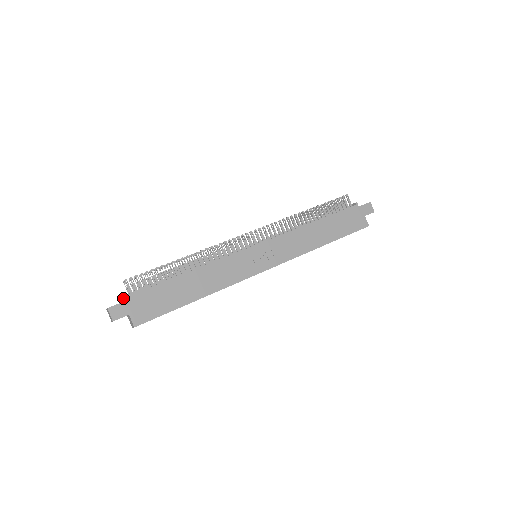
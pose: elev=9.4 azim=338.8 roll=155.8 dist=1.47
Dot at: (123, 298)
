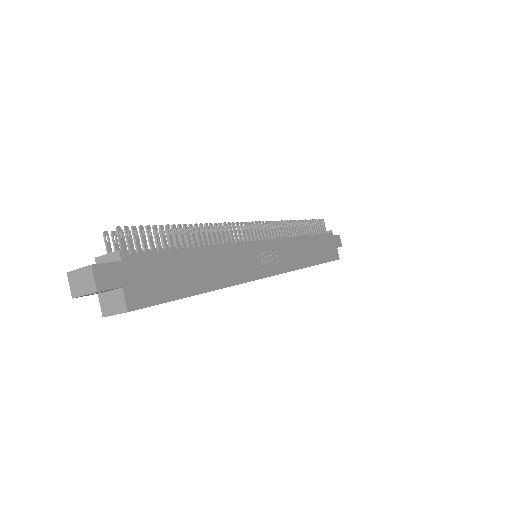
Dot at: (96, 261)
